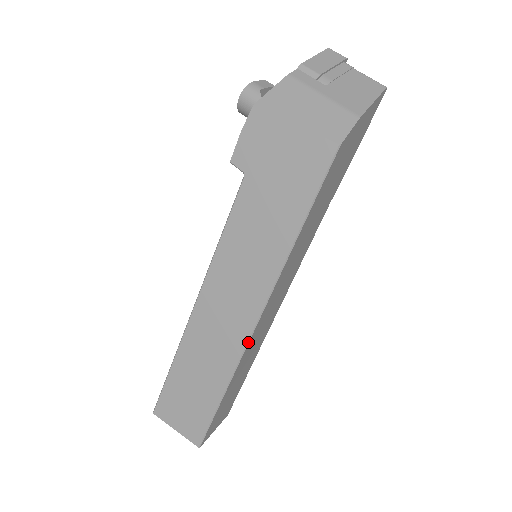
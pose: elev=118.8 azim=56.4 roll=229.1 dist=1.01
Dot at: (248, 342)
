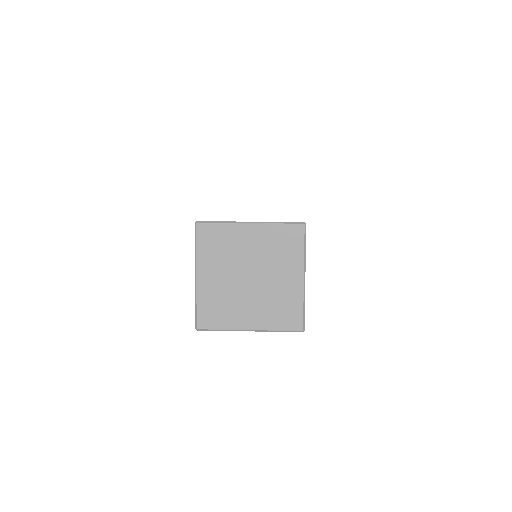
Dot at: occluded
